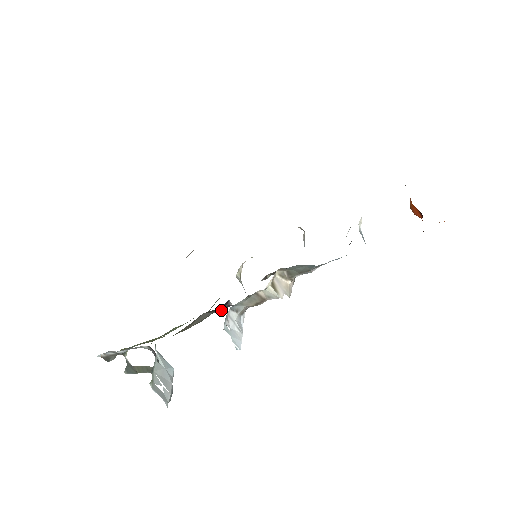
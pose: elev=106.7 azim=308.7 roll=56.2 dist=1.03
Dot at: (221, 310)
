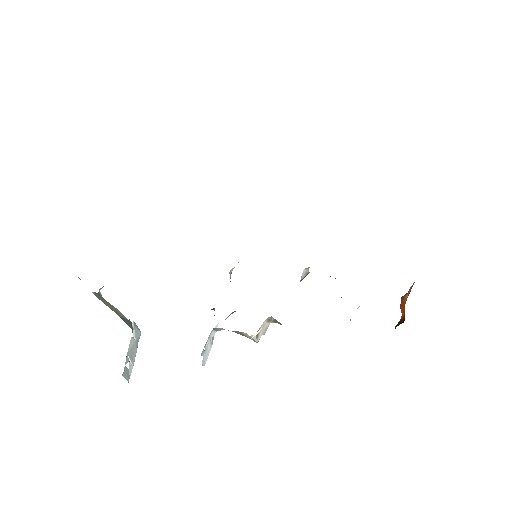
Dot at: occluded
